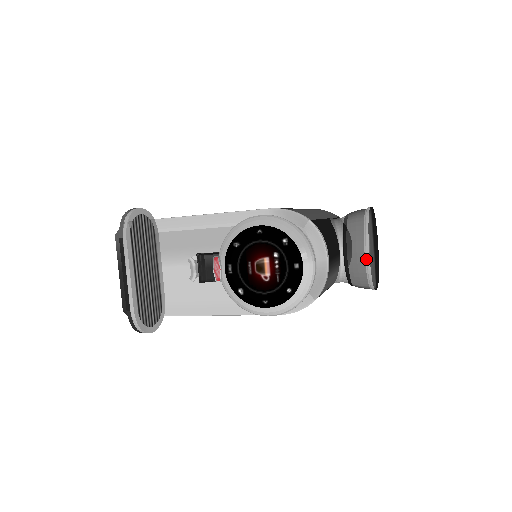
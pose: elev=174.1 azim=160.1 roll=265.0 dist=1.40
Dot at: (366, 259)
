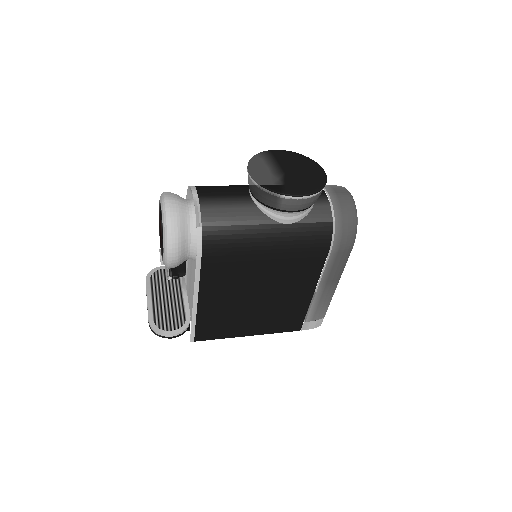
Dot at: (250, 179)
